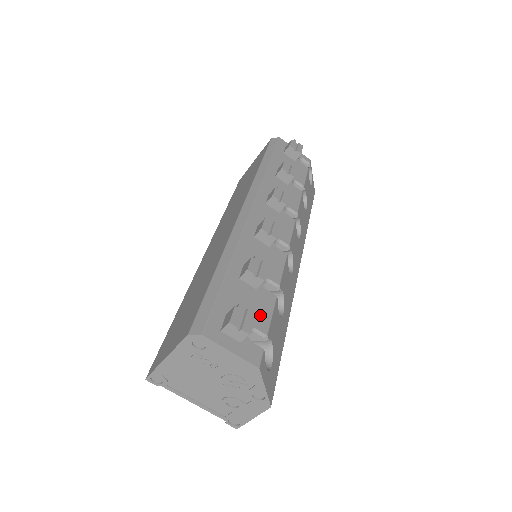
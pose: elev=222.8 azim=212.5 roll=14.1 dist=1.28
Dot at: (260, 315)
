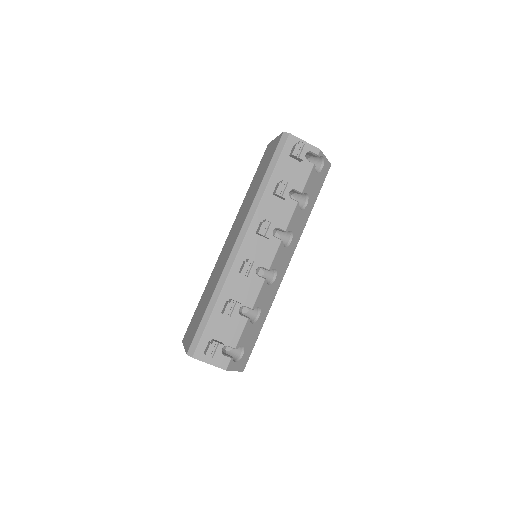
Dot at: (233, 336)
